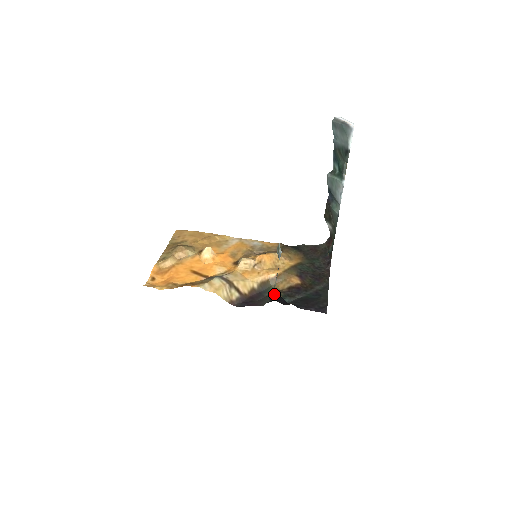
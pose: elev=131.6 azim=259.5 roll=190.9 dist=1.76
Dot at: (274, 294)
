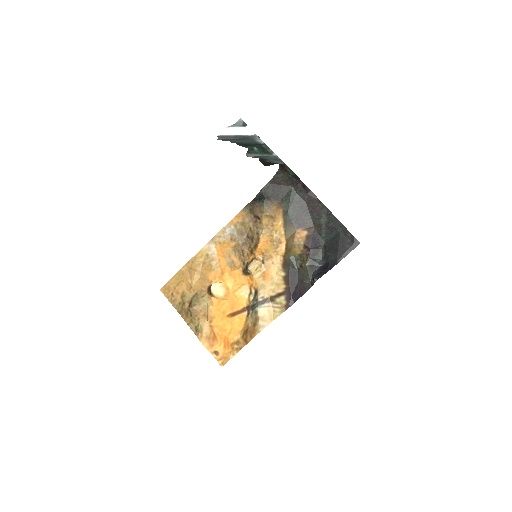
Dot at: occluded
